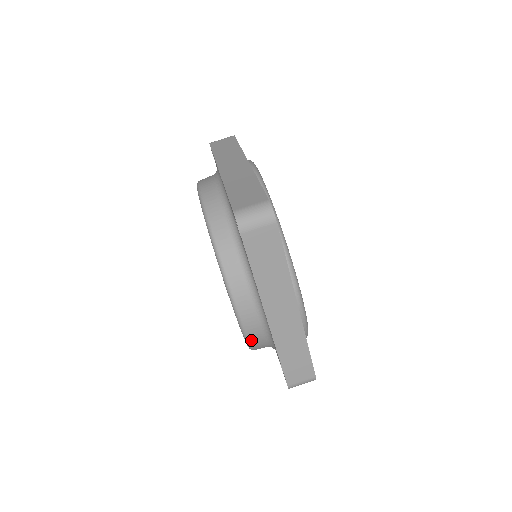
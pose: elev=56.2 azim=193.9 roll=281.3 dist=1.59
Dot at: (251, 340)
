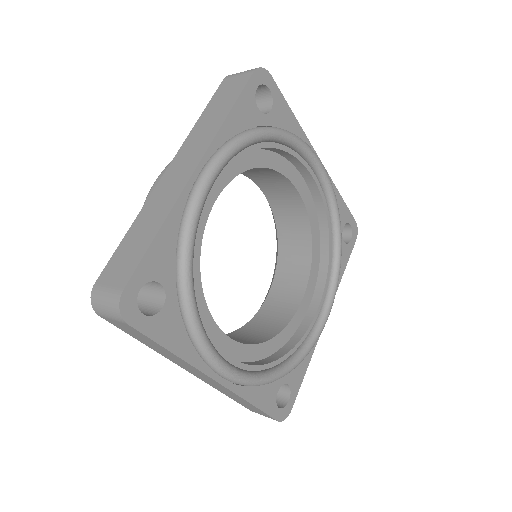
Dot at: occluded
